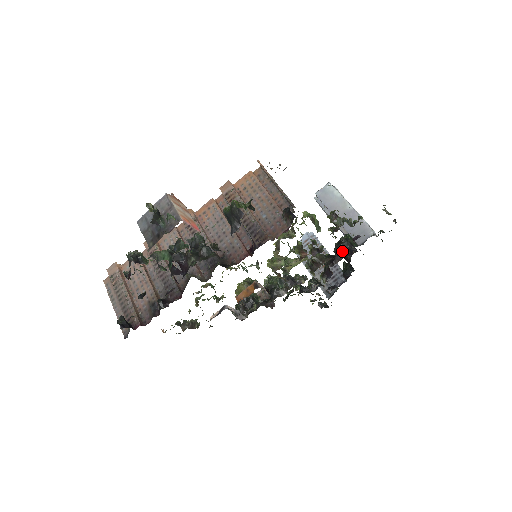
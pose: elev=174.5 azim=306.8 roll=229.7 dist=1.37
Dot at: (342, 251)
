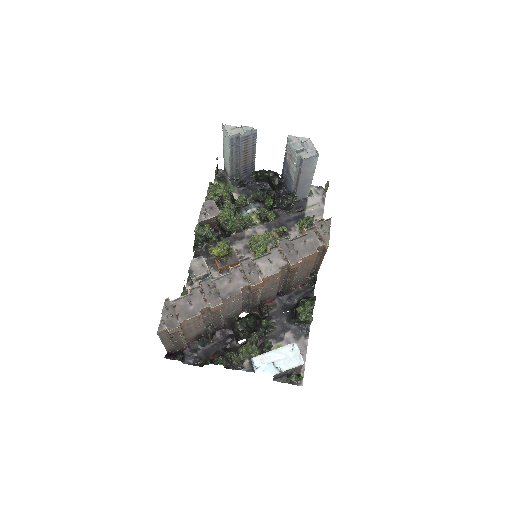
Dot at: (286, 210)
